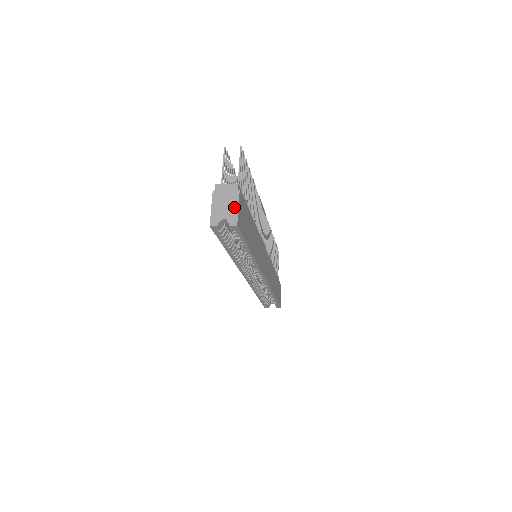
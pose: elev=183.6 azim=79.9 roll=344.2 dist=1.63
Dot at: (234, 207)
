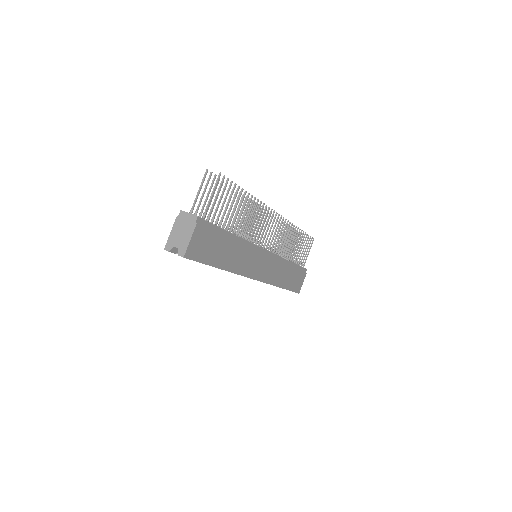
Dot at: (187, 239)
